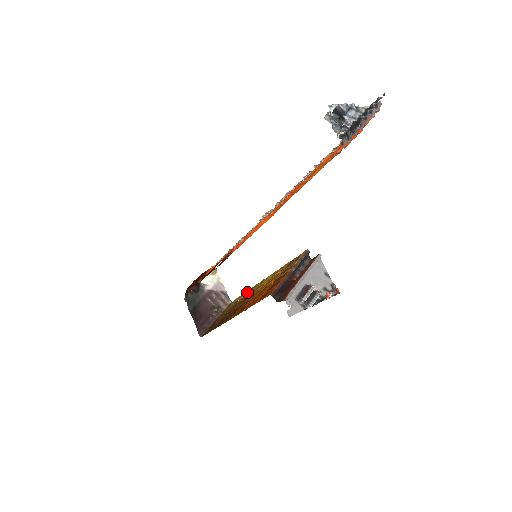
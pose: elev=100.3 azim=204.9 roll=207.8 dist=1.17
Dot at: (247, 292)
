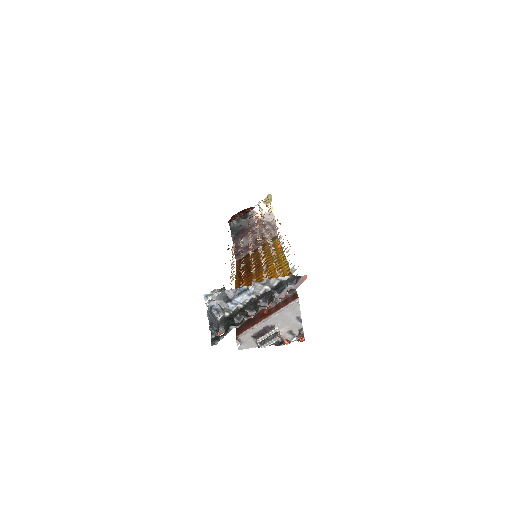
Dot at: (276, 249)
